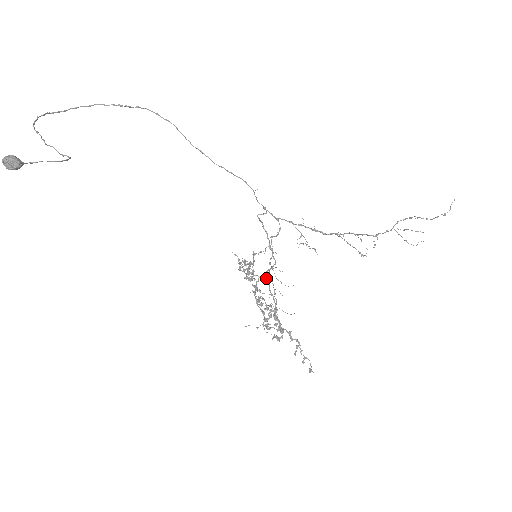
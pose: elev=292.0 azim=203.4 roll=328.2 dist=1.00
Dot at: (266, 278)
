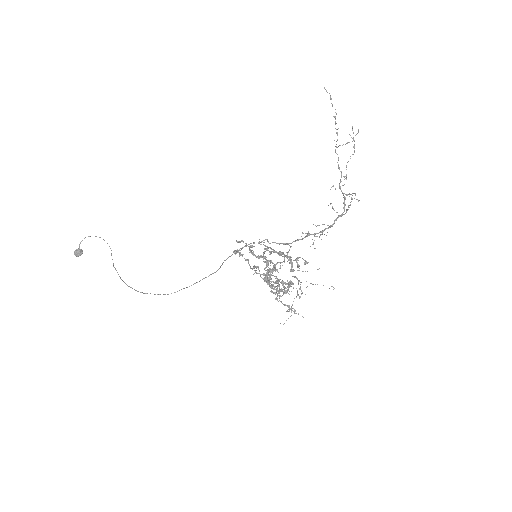
Dot at: (274, 267)
